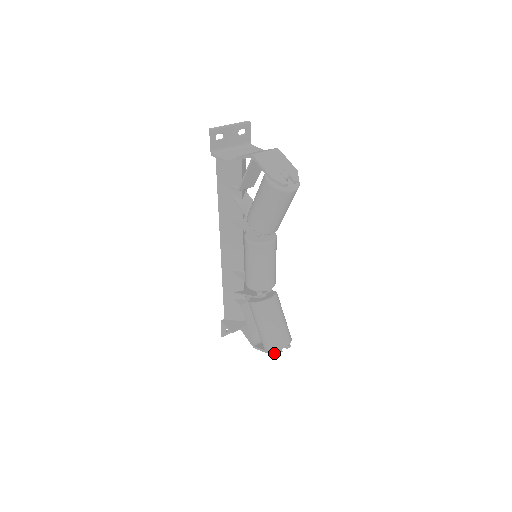
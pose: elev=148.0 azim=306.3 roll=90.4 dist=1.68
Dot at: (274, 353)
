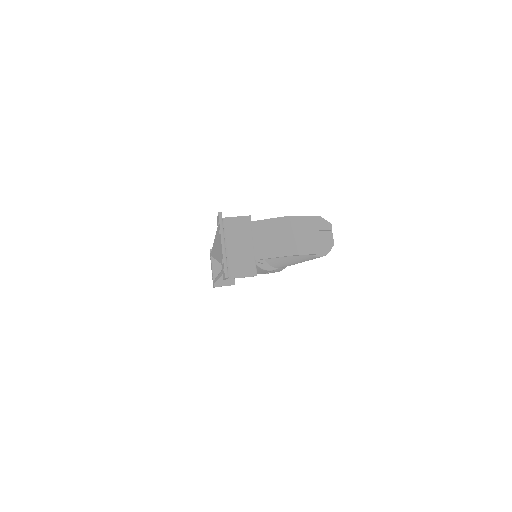
Dot at: occluded
